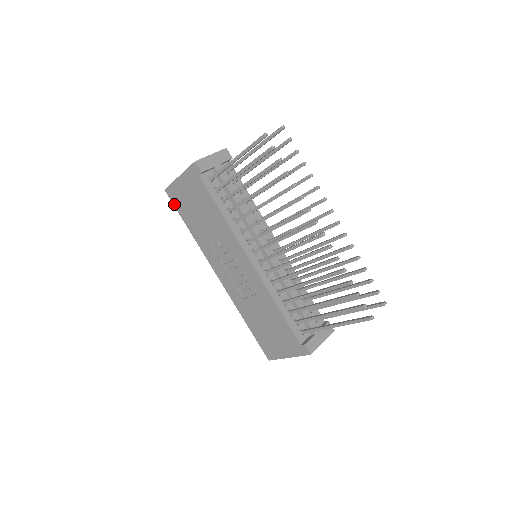
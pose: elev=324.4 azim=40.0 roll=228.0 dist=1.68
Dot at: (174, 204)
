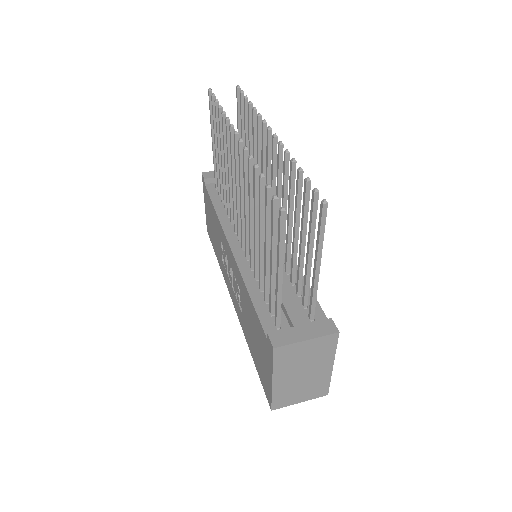
Dot at: occluded
